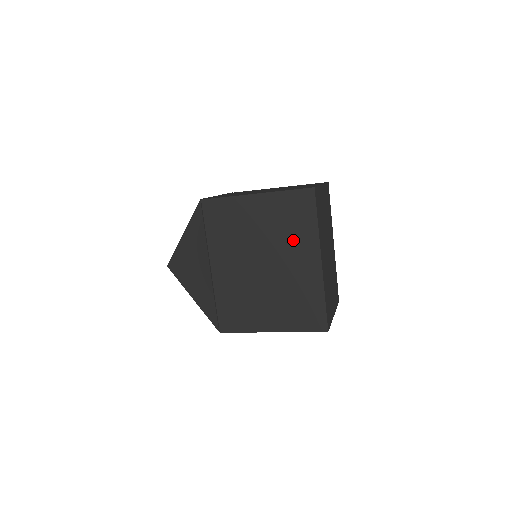
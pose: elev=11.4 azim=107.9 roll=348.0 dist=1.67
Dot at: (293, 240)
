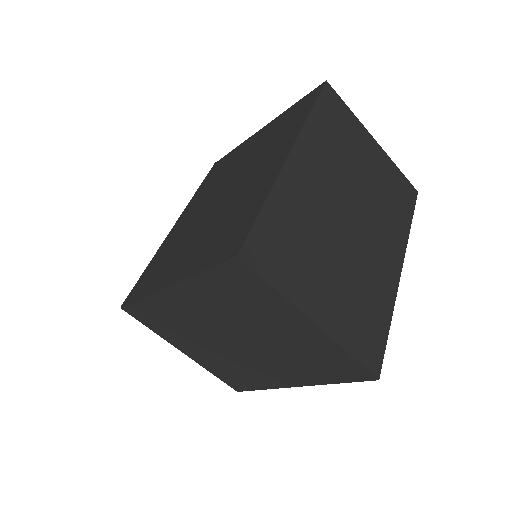
Dot at: (271, 147)
